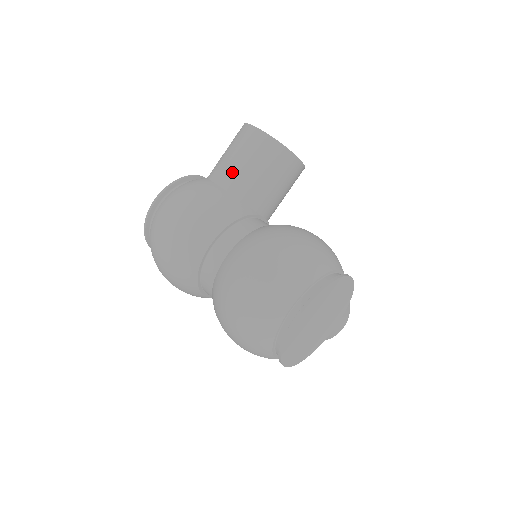
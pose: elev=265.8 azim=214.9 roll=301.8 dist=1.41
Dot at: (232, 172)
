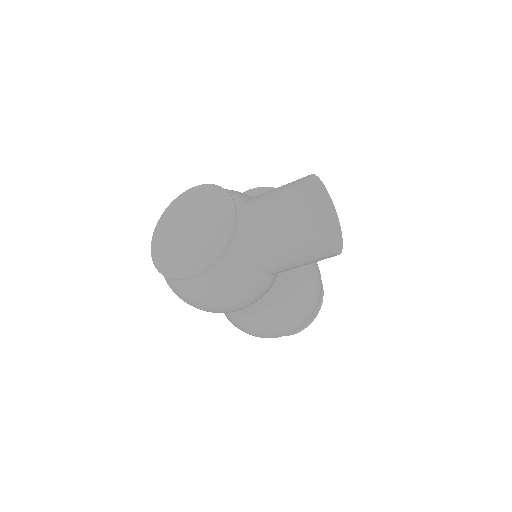
Dot at: (284, 268)
